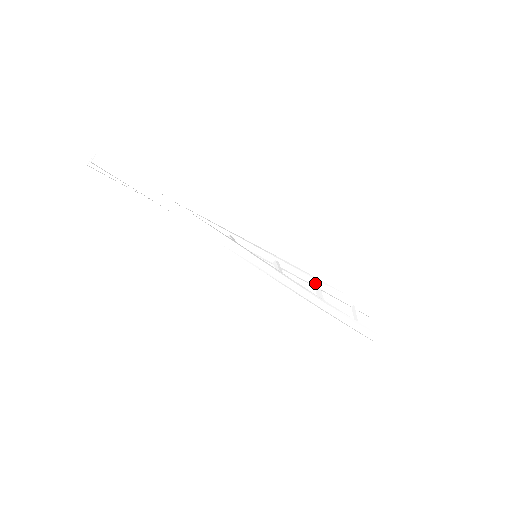
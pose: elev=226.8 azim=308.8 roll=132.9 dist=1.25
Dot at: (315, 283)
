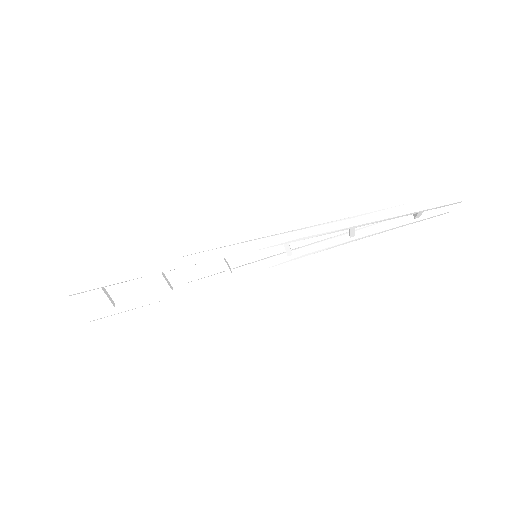
Dot at: (347, 235)
